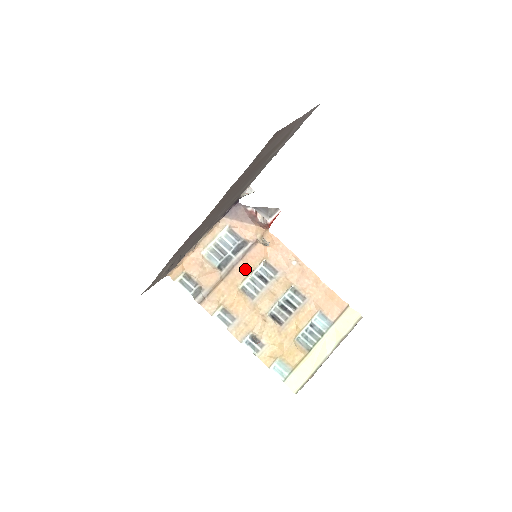
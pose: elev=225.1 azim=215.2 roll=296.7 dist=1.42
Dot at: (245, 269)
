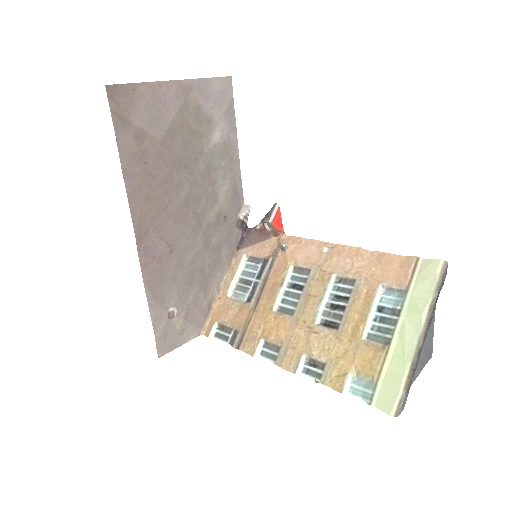
Dot at: (273, 287)
